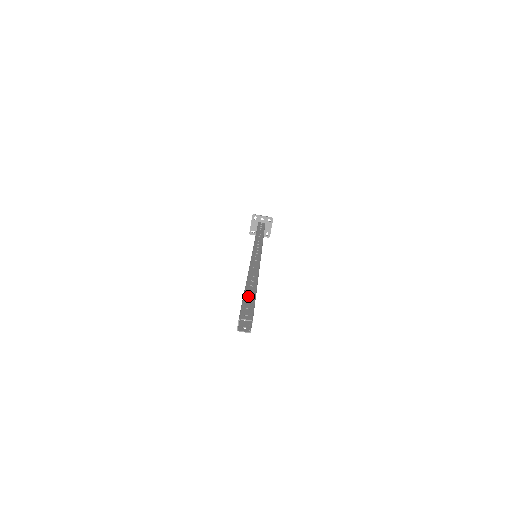
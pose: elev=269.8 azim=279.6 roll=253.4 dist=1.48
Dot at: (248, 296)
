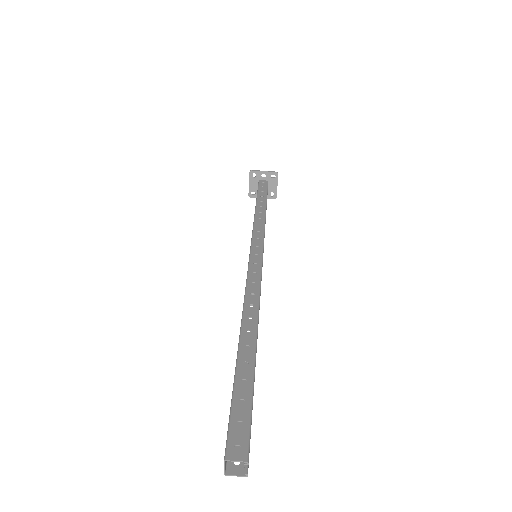
Dot at: (241, 379)
